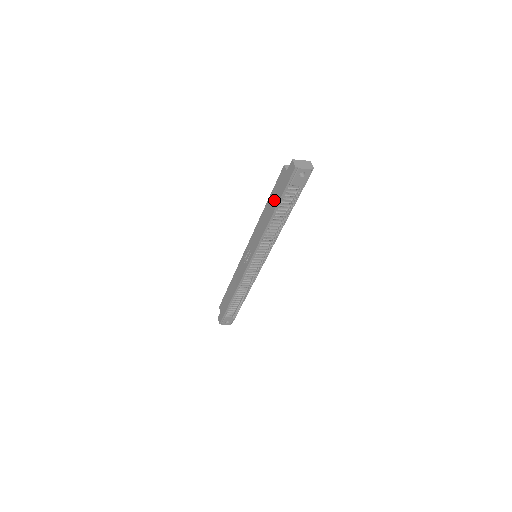
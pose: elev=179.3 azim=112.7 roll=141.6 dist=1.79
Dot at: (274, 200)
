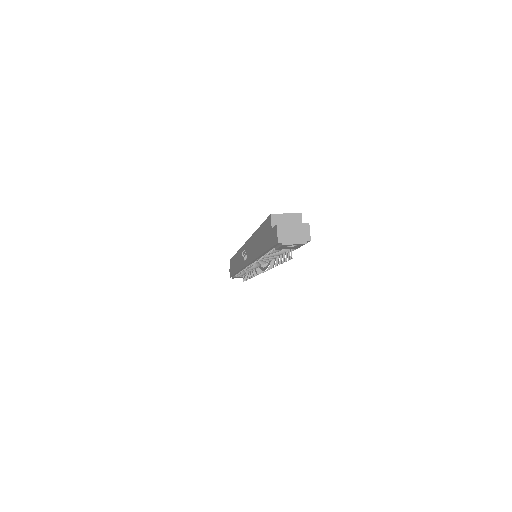
Dot at: (261, 242)
